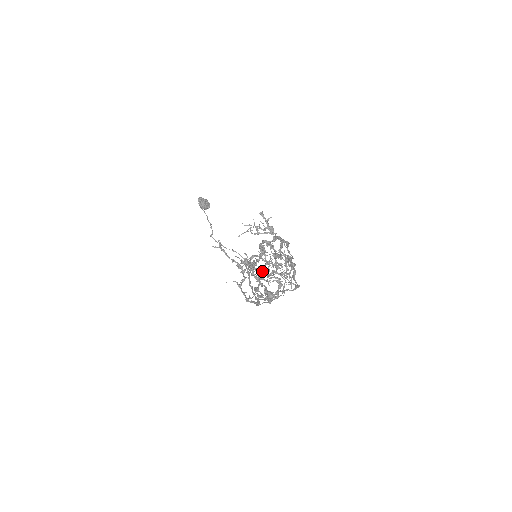
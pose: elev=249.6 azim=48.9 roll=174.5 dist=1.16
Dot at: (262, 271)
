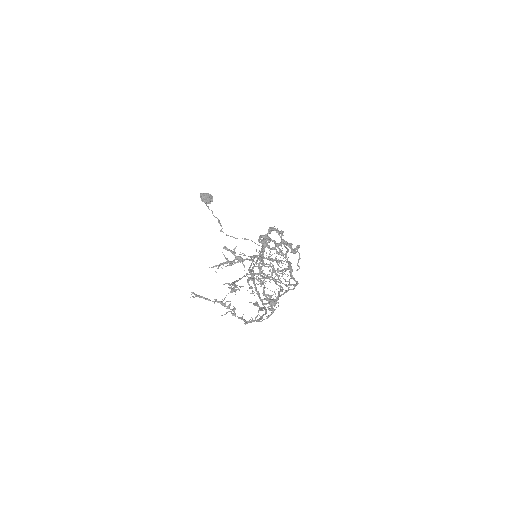
Dot at: (268, 267)
